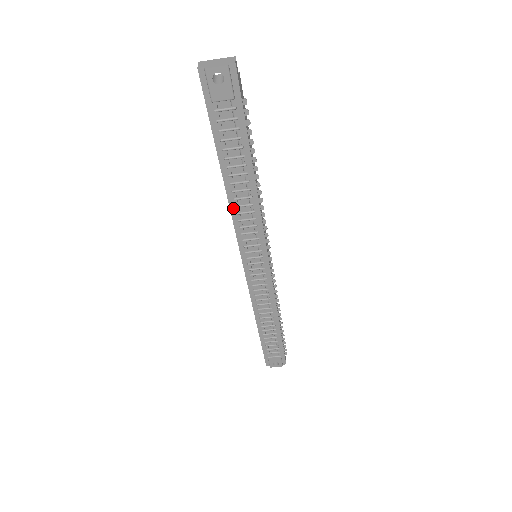
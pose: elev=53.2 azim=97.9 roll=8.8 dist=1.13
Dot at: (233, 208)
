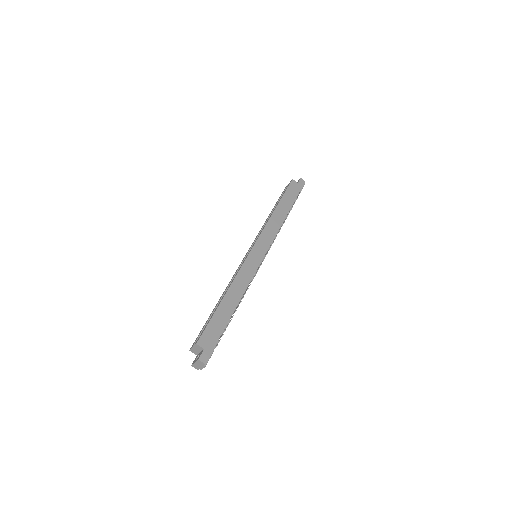
Dot at: occluded
